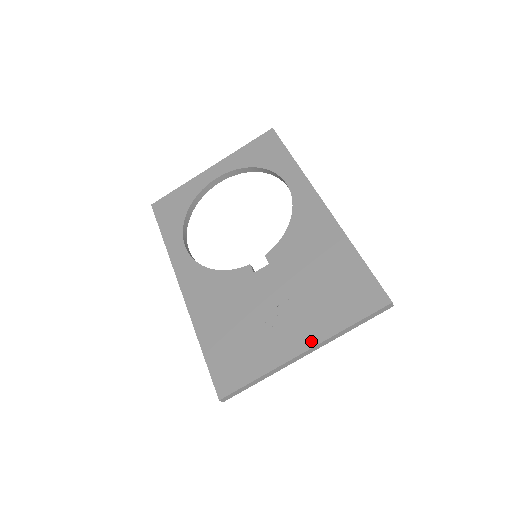
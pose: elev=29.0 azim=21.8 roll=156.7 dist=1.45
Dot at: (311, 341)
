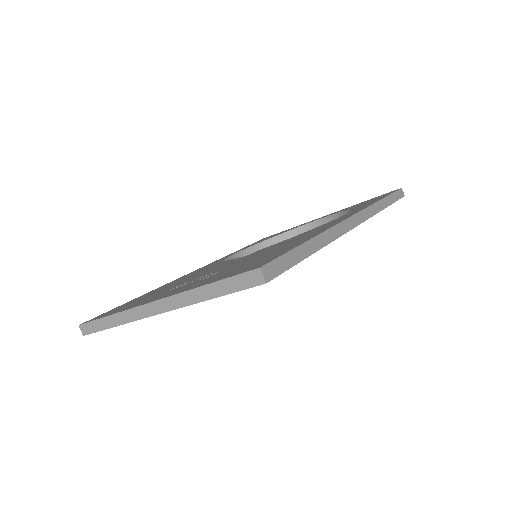
Dot at: (169, 295)
